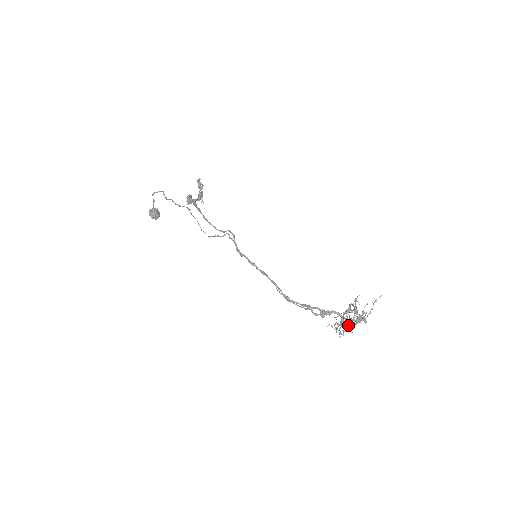
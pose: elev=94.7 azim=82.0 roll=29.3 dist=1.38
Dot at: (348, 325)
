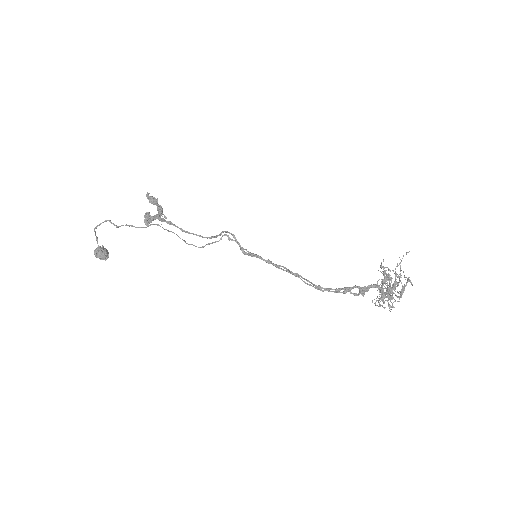
Dot at: occluded
